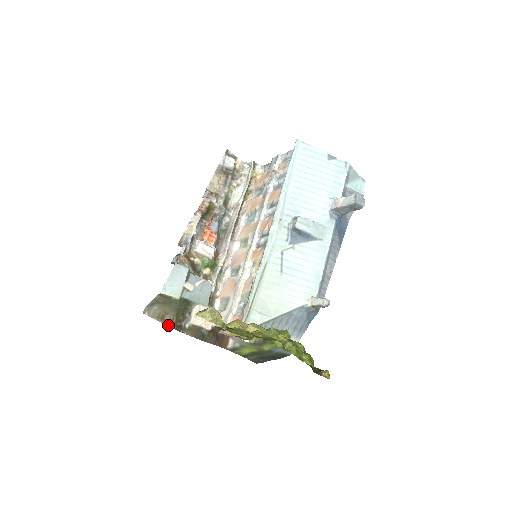
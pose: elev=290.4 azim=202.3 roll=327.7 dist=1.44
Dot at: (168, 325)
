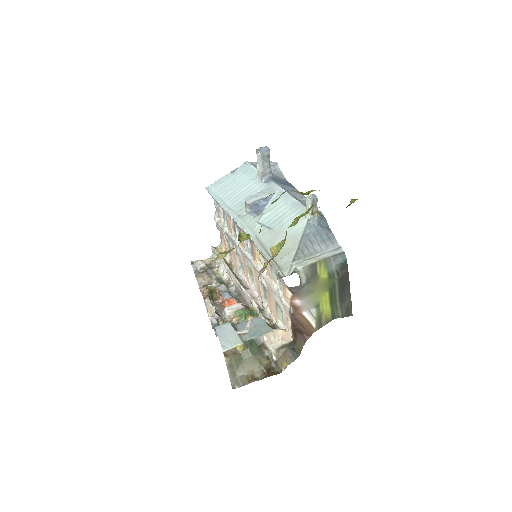
Dot at: (263, 378)
